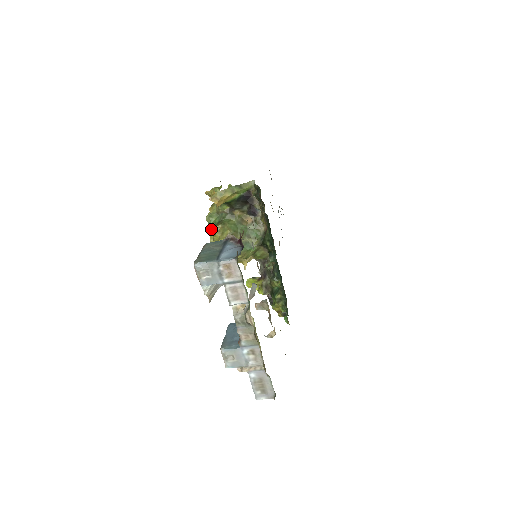
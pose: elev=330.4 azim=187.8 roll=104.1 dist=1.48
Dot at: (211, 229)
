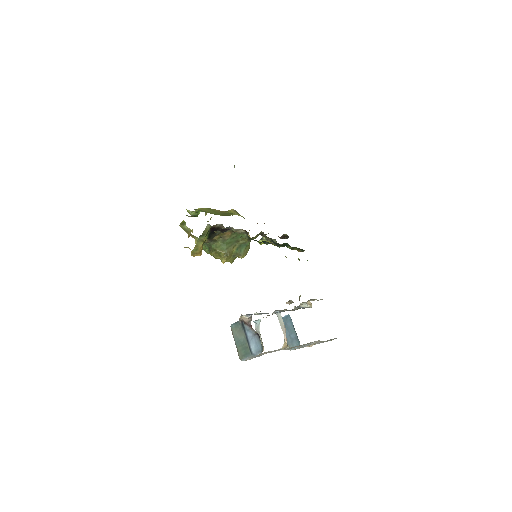
Dot at: (208, 252)
